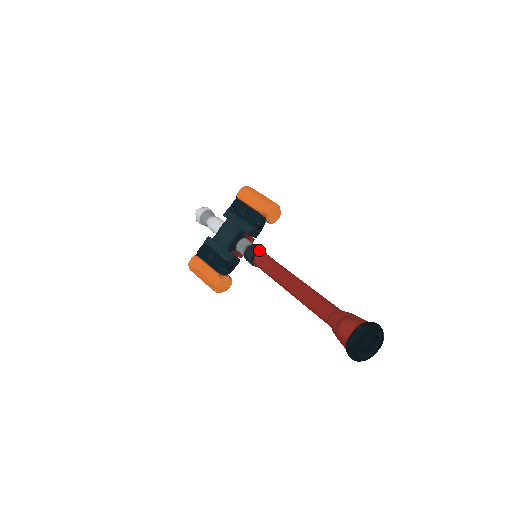
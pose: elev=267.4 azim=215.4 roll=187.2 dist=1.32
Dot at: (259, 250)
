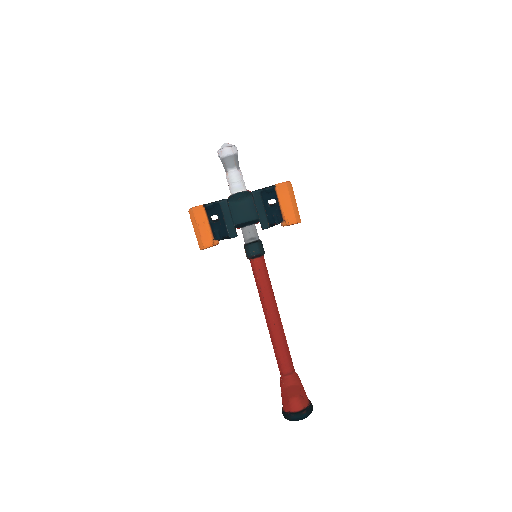
Dot at: (262, 254)
